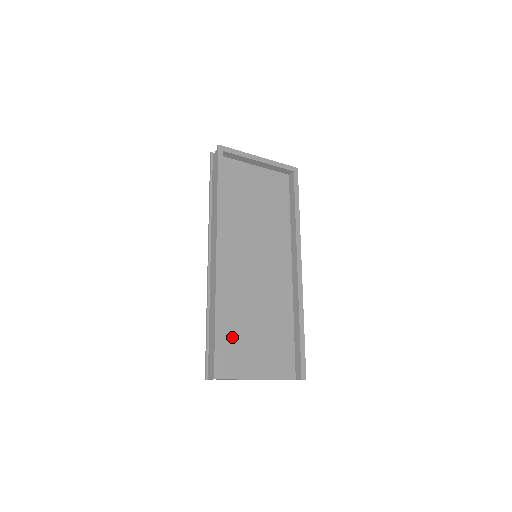
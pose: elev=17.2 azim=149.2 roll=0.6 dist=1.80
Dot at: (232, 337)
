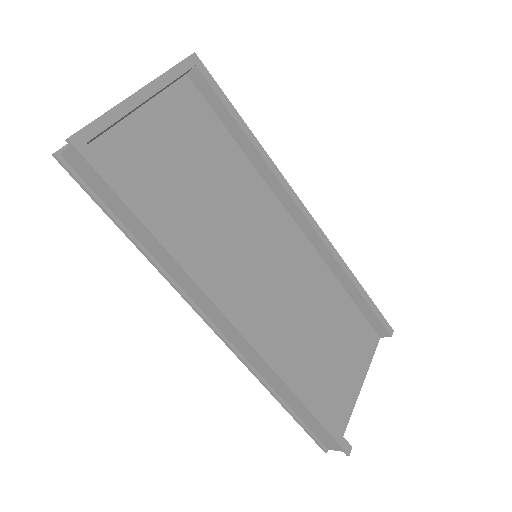
Dot at: (316, 384)
